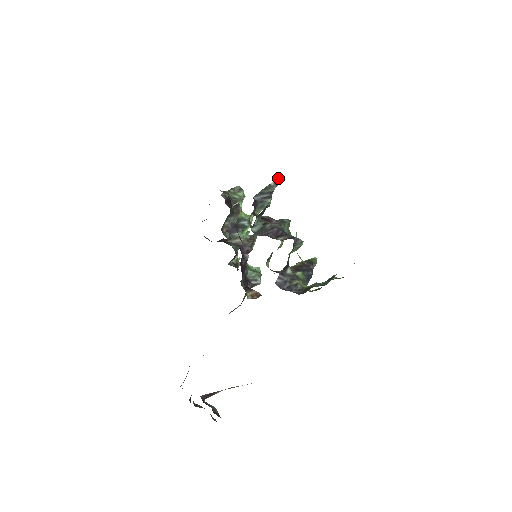
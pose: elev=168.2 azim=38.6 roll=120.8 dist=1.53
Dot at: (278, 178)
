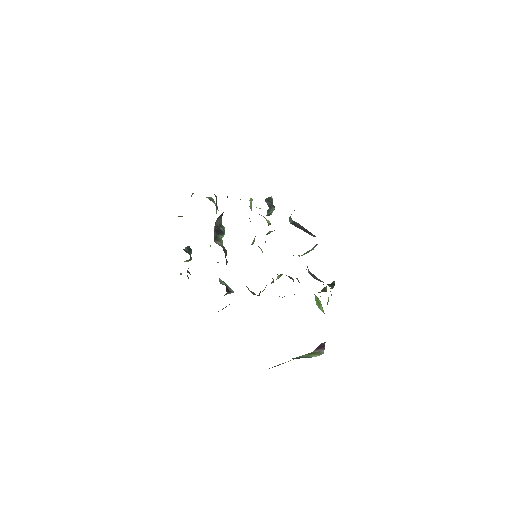
Dot at: occluded
